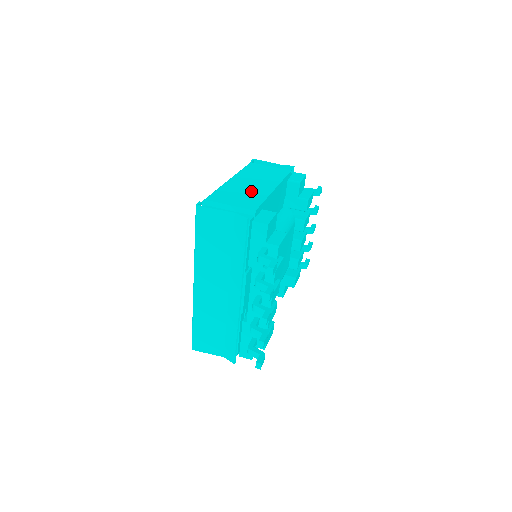
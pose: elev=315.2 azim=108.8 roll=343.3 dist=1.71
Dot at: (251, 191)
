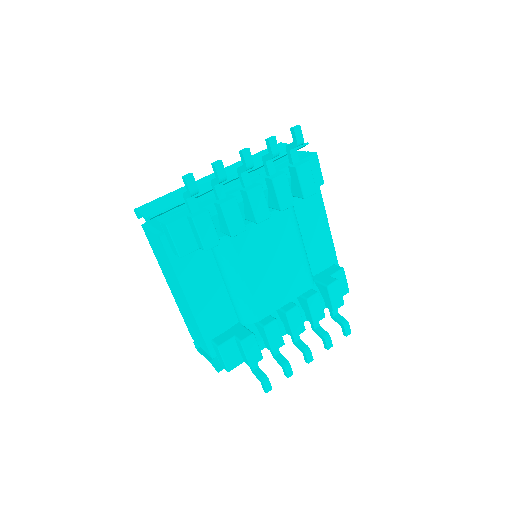
Dot at: occluded
